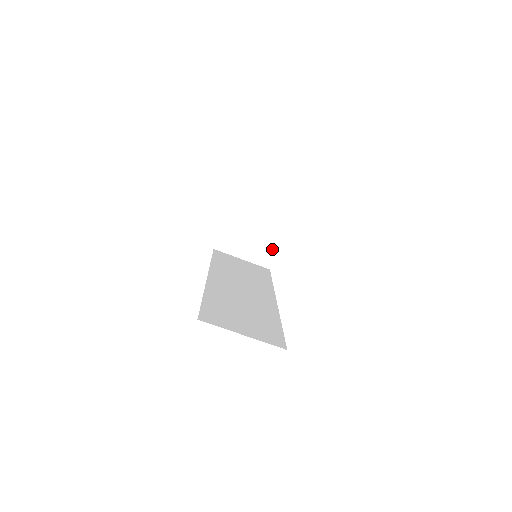
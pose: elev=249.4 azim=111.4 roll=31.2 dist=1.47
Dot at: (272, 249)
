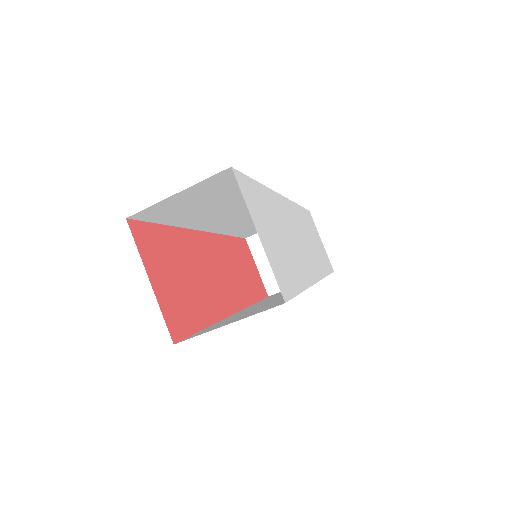
Dot at: occluded
